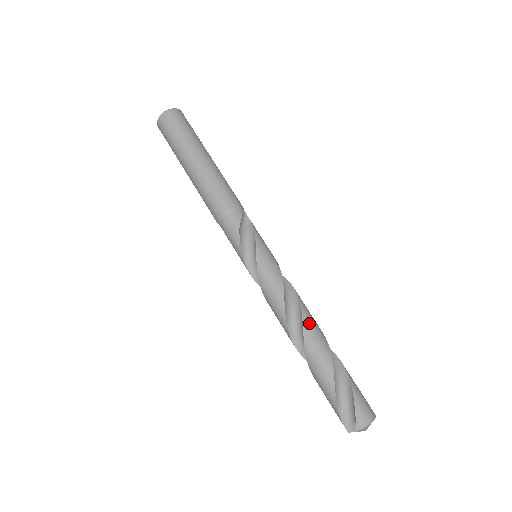
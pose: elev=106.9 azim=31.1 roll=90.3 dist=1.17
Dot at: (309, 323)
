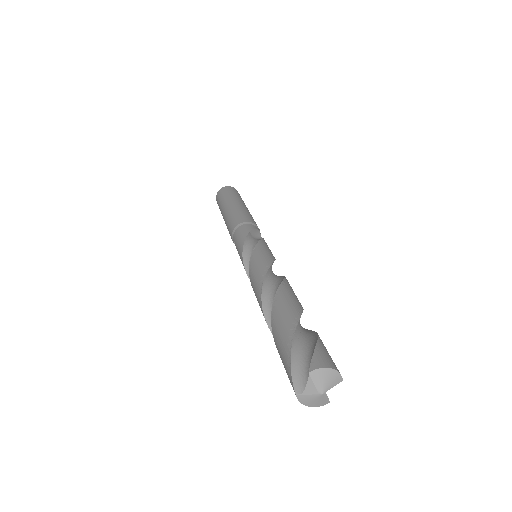
Dot at: (288, 286)
